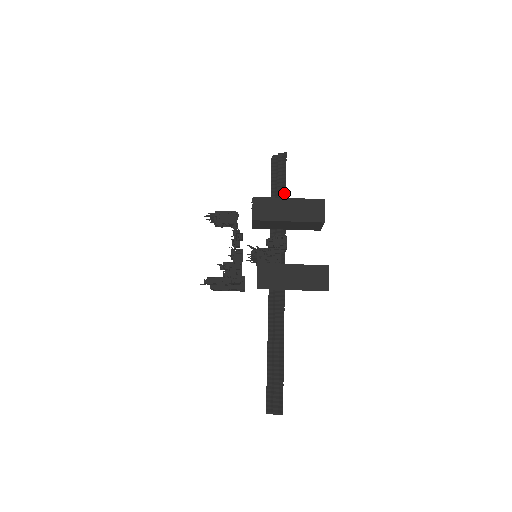
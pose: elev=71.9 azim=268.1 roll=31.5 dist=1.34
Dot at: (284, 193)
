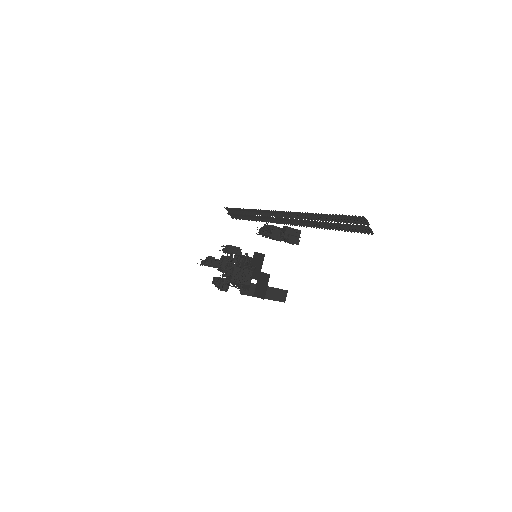
Dot at: (335, 229)
